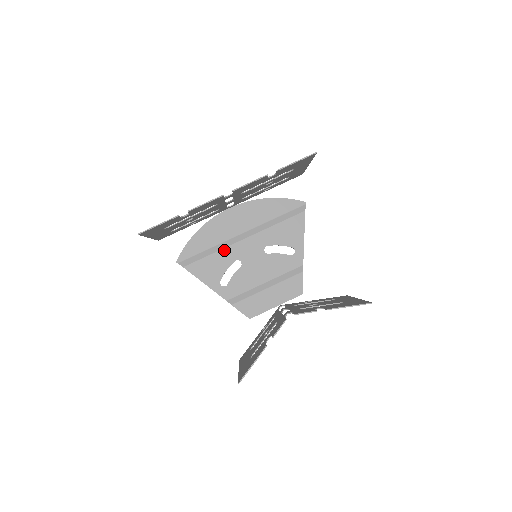
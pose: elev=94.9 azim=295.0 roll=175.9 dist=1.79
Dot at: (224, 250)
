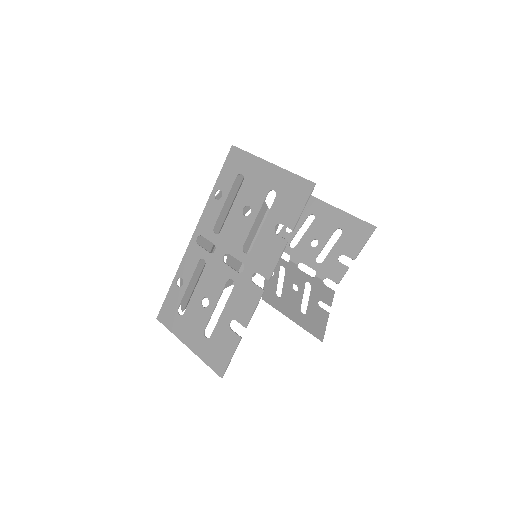
Dot at: occluded
